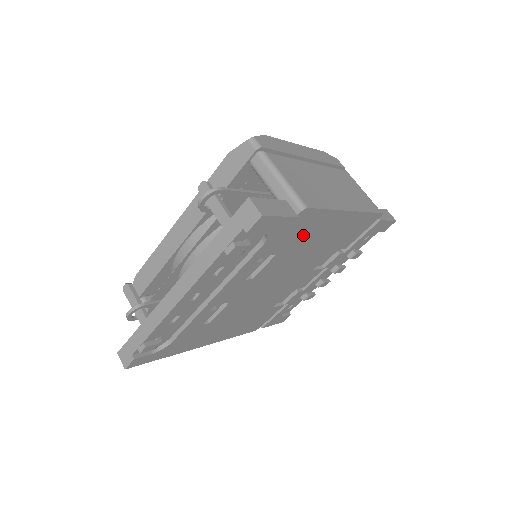
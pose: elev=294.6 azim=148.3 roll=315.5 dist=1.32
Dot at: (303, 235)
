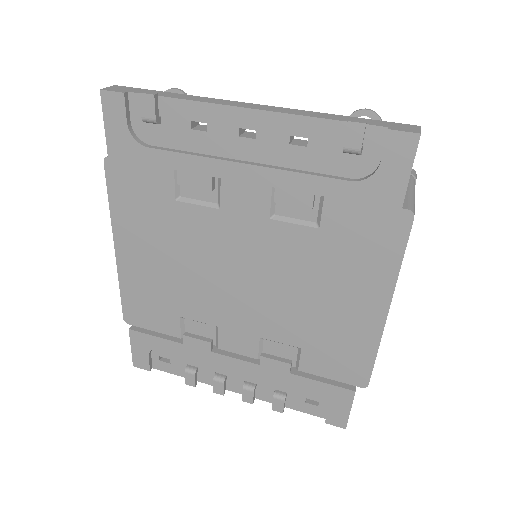
Dot at: (352, 253)
